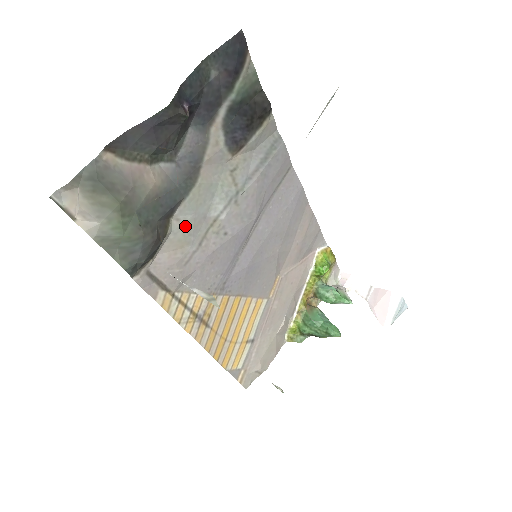
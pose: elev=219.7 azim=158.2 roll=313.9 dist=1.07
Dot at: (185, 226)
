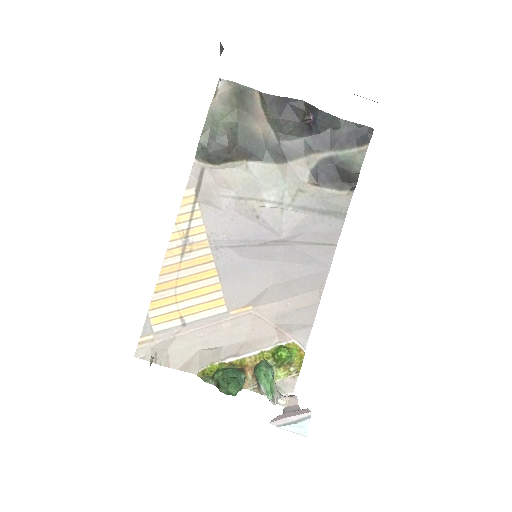
Dot at: (246, 176)
